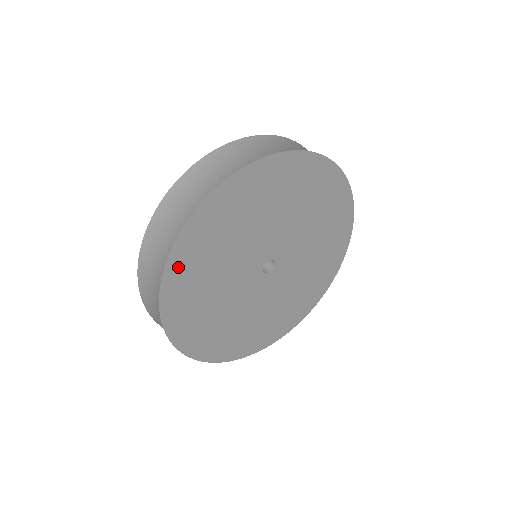
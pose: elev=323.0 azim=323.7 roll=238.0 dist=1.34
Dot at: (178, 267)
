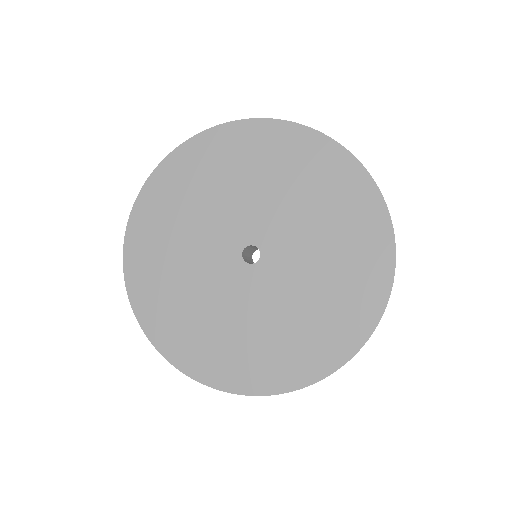
Dot at: (183, 160)
